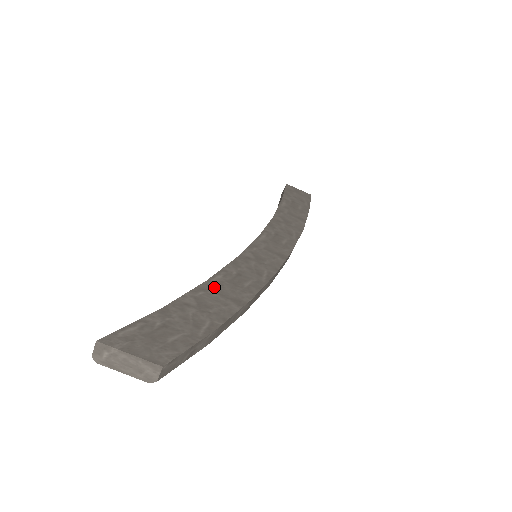
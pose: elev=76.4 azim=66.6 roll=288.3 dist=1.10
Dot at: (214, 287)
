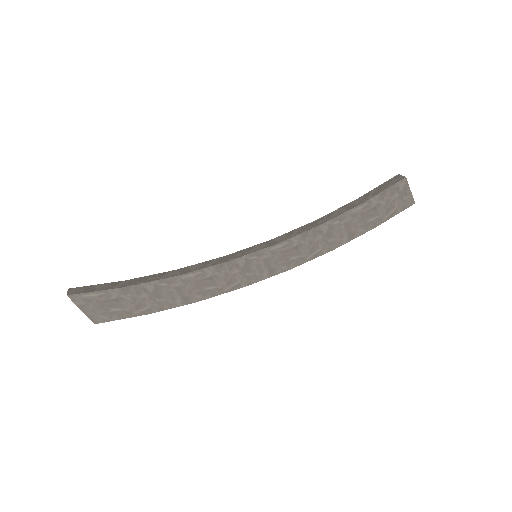
Dot at: (178, 283)
